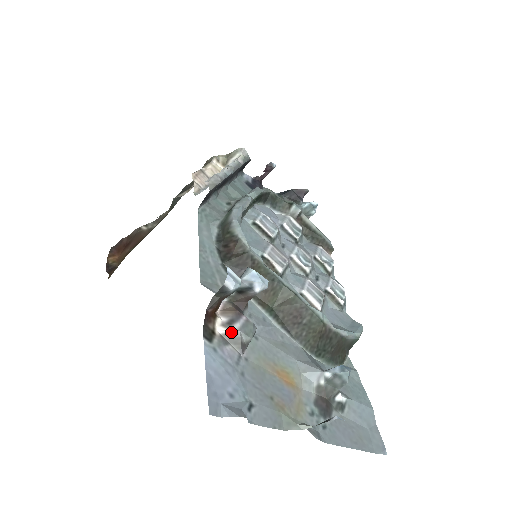
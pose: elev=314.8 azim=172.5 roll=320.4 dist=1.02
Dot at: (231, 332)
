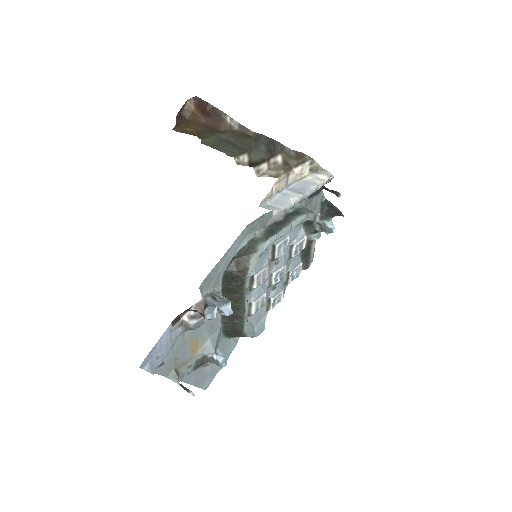
Dot at: (188, 323)
